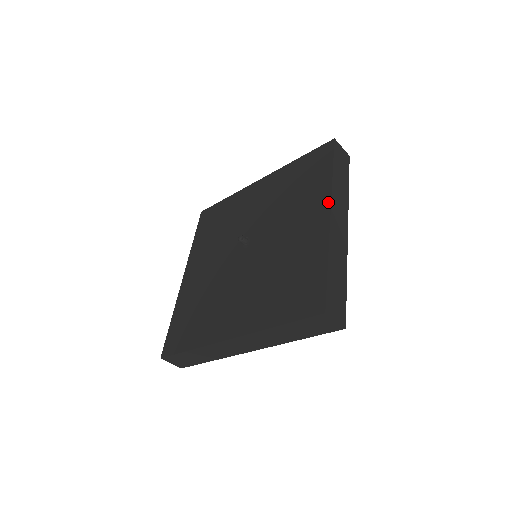
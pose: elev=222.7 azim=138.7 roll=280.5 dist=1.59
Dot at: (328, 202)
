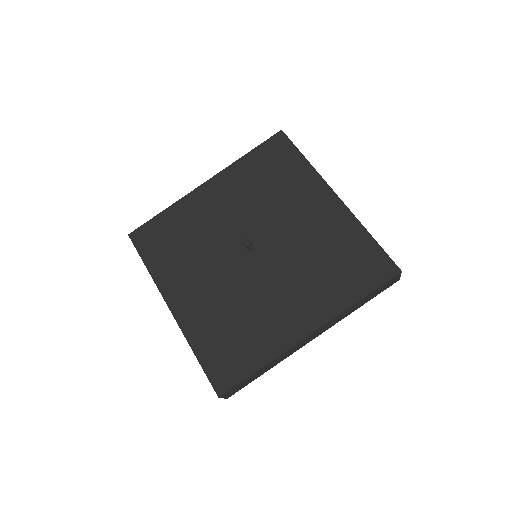
Dot at: (326, 186)
